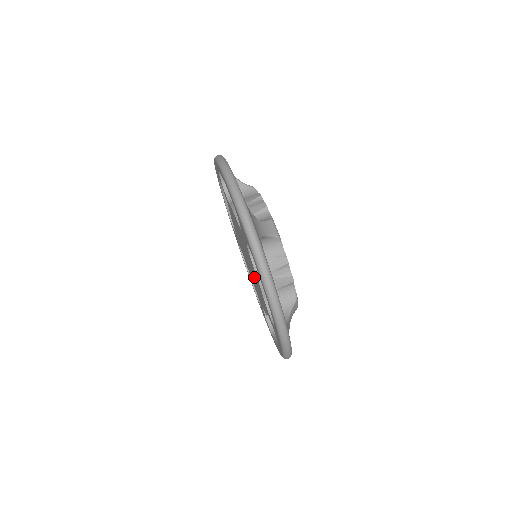
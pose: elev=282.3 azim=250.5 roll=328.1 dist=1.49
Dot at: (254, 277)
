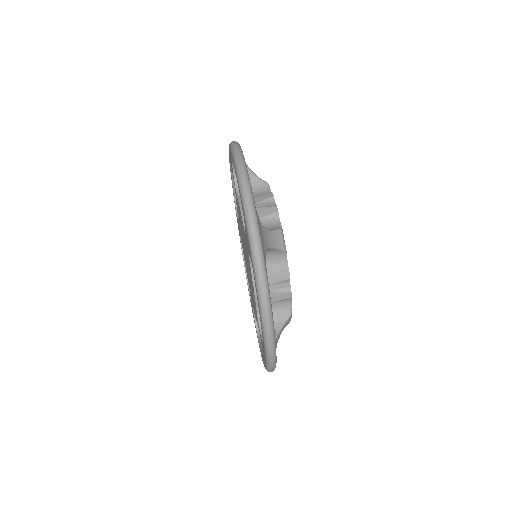
Dot at: occluded
